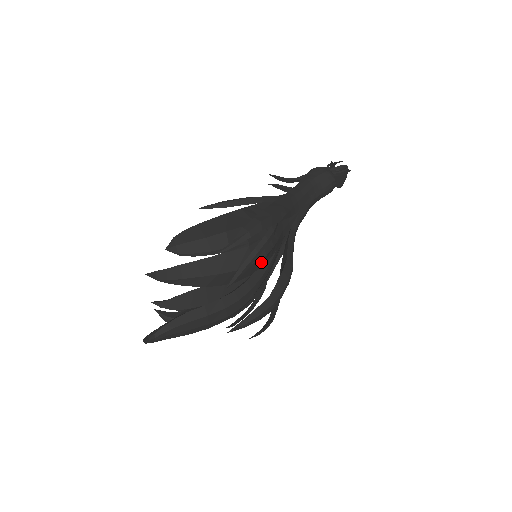
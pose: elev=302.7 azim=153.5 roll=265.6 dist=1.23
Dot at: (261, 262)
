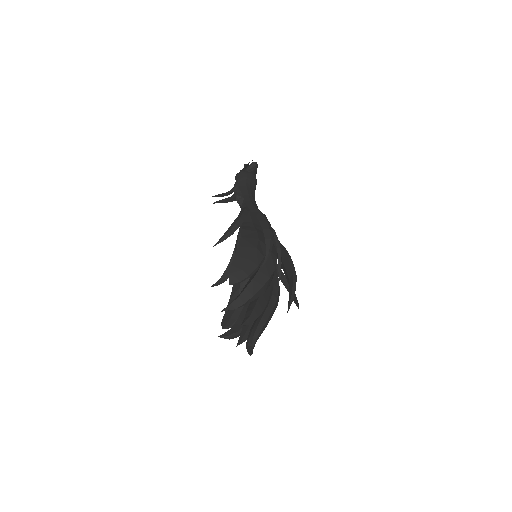
Dot at: occluded
